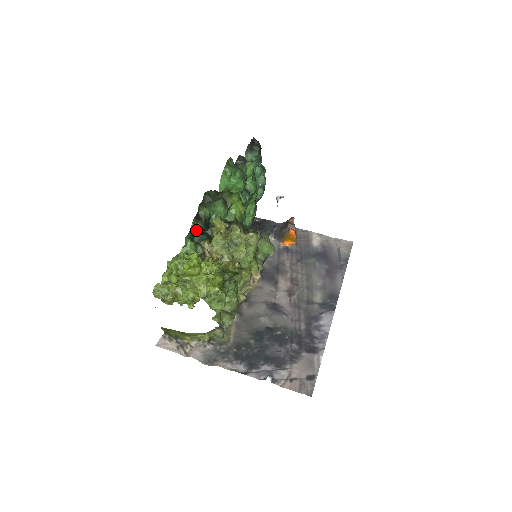
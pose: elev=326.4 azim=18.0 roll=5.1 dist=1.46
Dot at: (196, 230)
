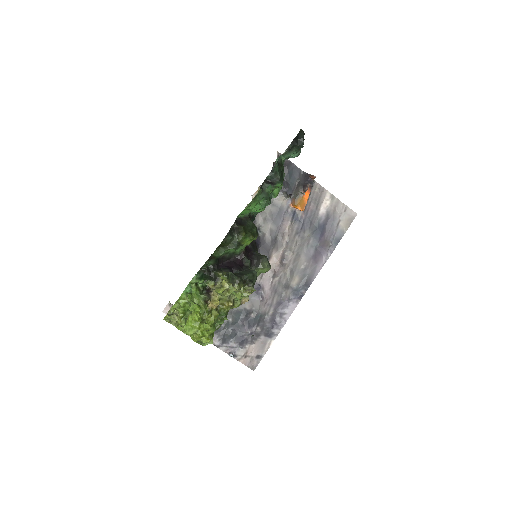
Dot at: (207, 270)
